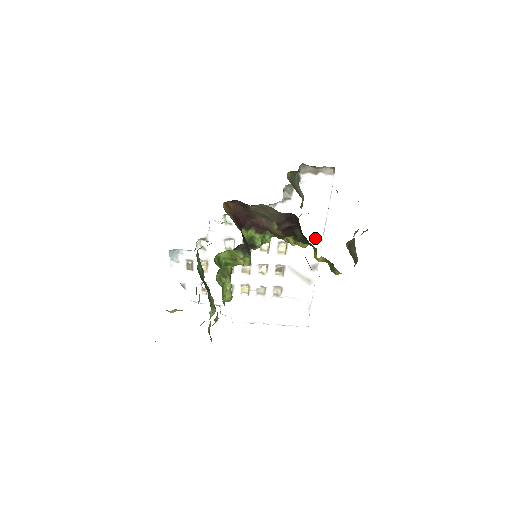
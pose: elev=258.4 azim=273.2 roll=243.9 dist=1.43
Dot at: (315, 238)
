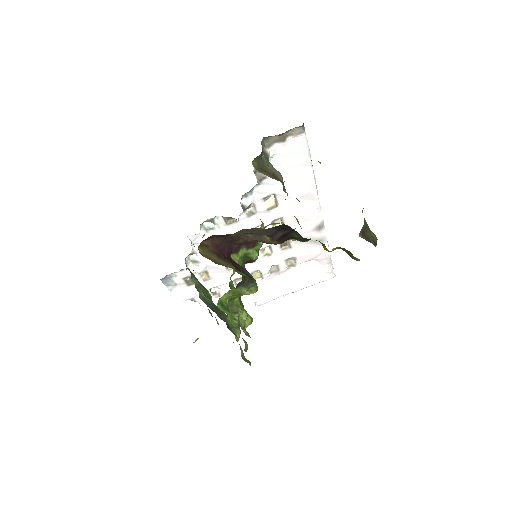
Dot at: (310, 201)
